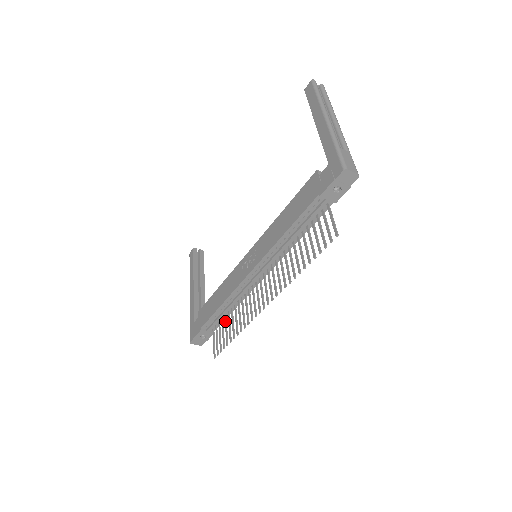
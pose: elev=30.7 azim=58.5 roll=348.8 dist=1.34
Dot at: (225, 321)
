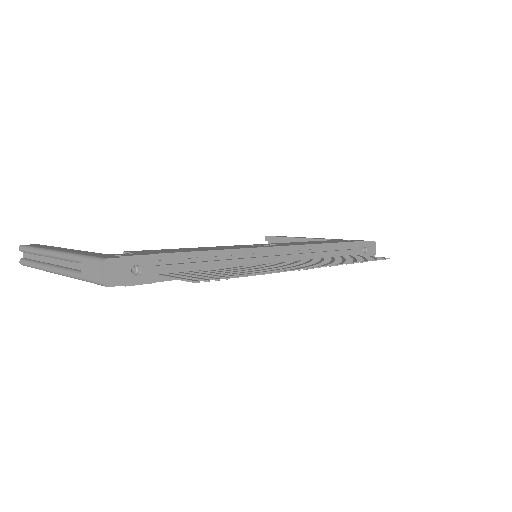
Dot at: (207, 271)
